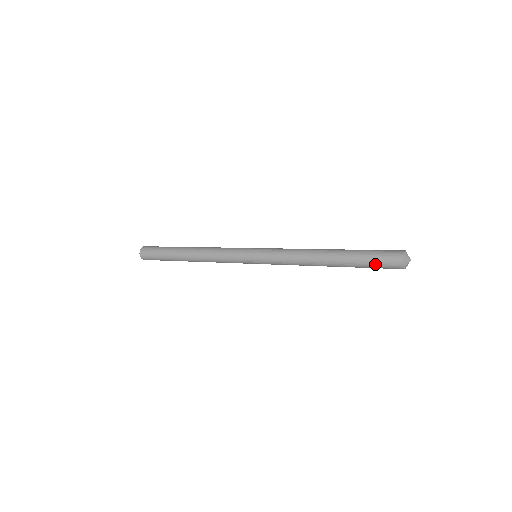
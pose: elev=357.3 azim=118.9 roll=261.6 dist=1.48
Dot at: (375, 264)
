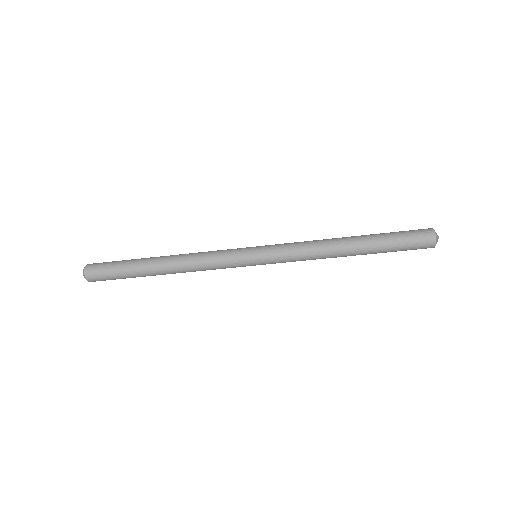
Dot at: (405, 244)
